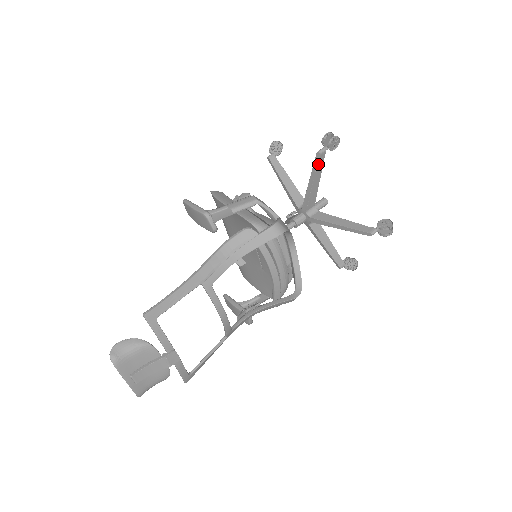
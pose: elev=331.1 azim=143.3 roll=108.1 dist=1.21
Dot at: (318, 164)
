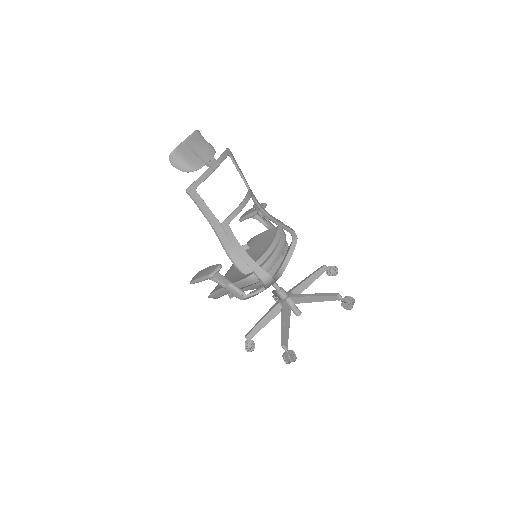
Dot at: (320, 270)
